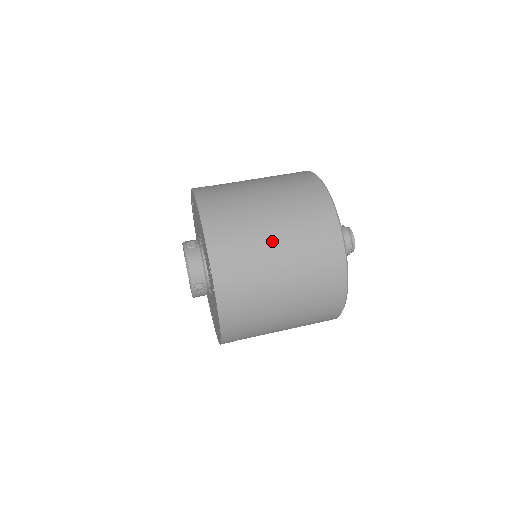
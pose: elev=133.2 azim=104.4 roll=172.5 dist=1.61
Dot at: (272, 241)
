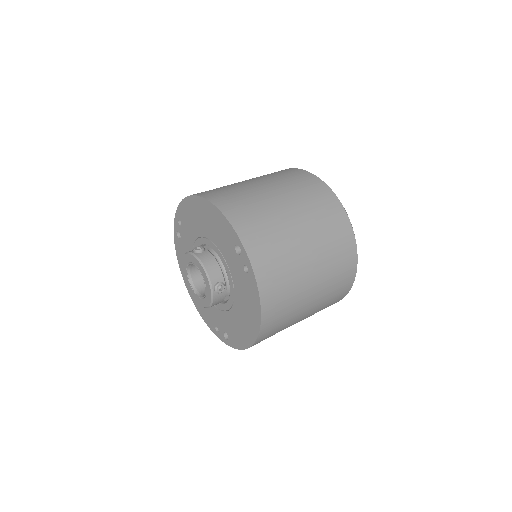
Dot at: (286, 212)
